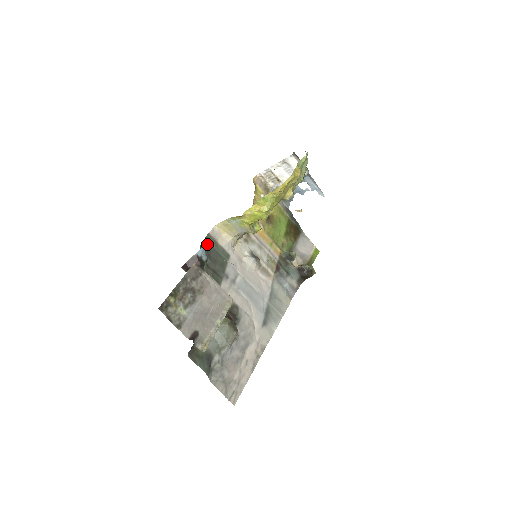
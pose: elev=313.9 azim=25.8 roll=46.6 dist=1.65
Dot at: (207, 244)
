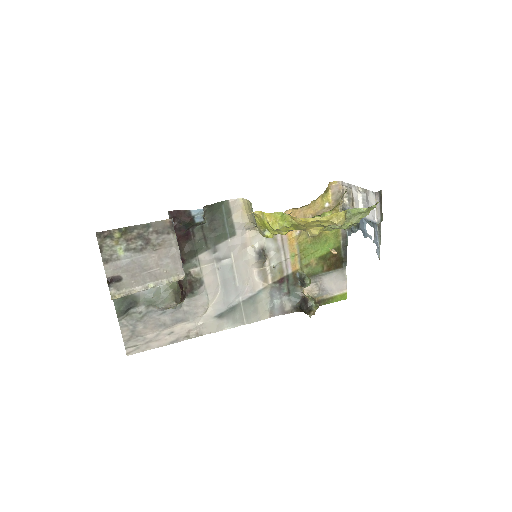
Dot at: (218, 208)
